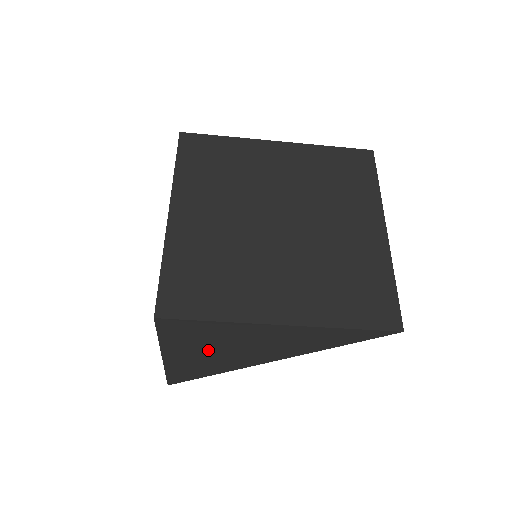
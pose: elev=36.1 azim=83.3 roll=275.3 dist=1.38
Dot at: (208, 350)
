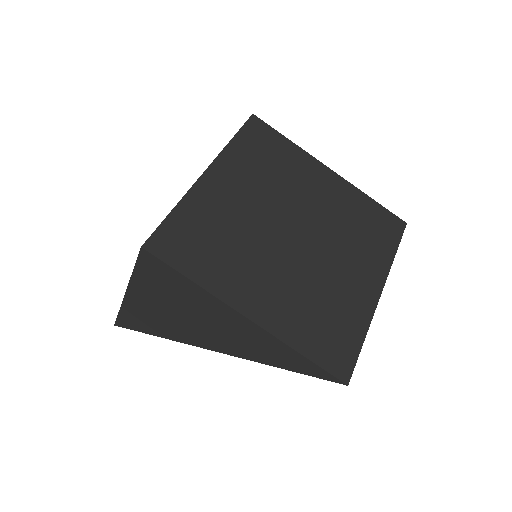
Dot at: (169, 307)
